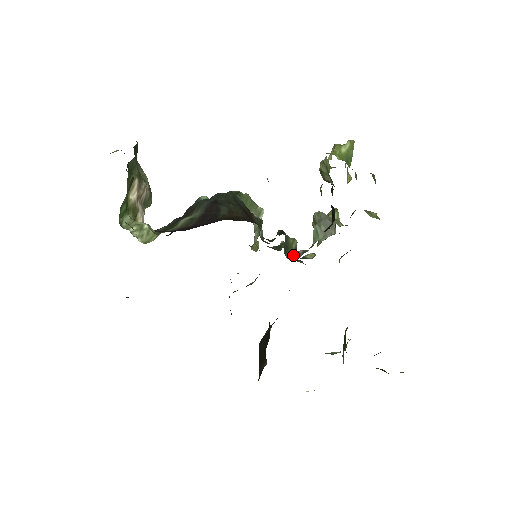
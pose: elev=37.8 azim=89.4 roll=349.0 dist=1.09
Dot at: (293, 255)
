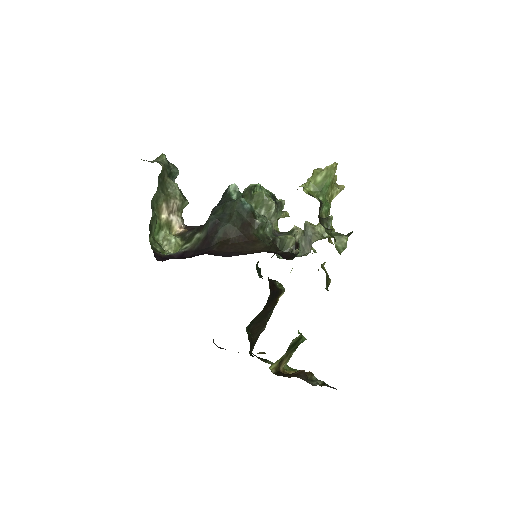
Dot at: occluded
